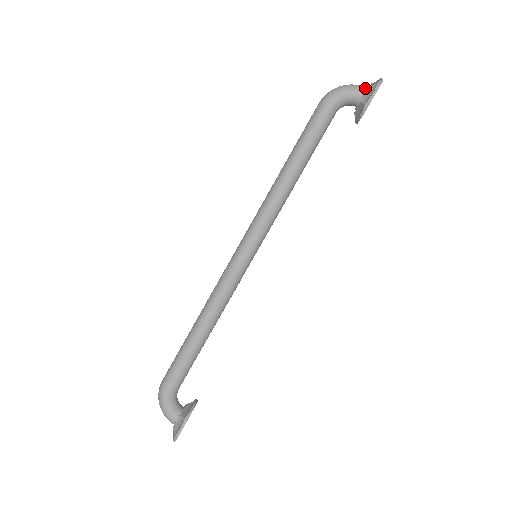
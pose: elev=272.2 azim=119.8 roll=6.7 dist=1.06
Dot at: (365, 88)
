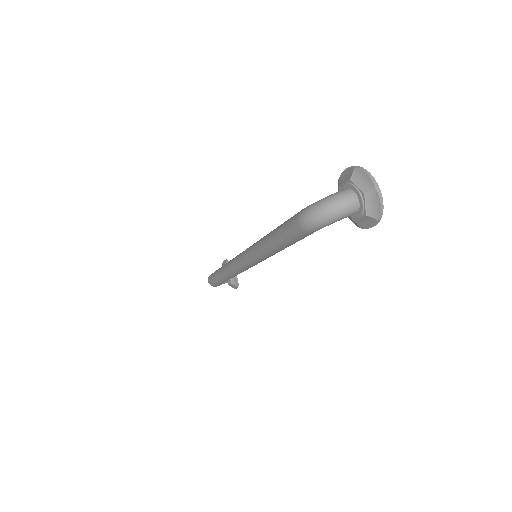
Dot at: occluded
